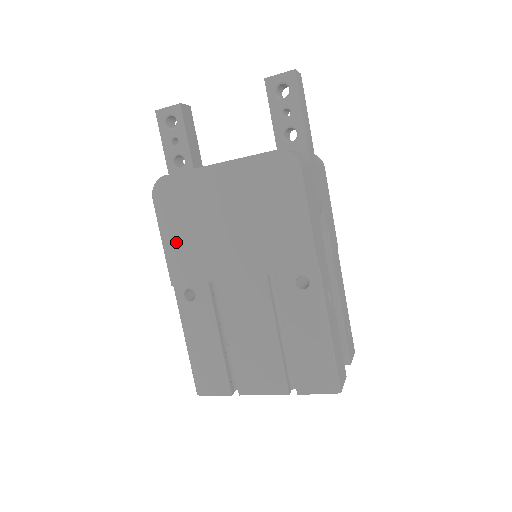
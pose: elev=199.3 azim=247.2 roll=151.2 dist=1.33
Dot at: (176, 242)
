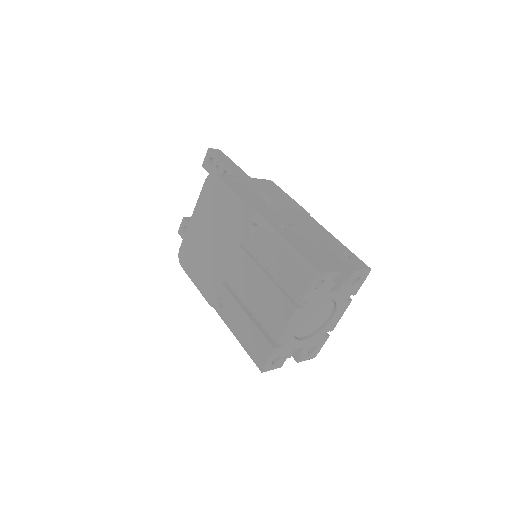
Dot at: (200, 278)
